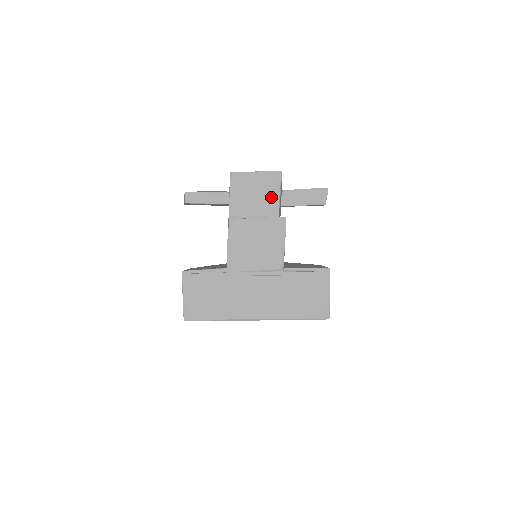
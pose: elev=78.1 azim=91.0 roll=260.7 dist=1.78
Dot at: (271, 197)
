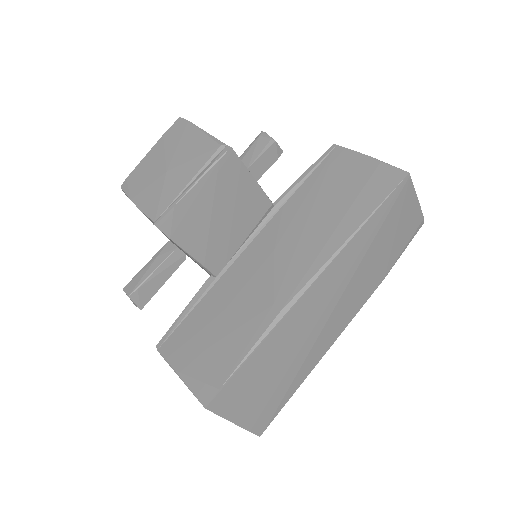
Dot at: occluded
